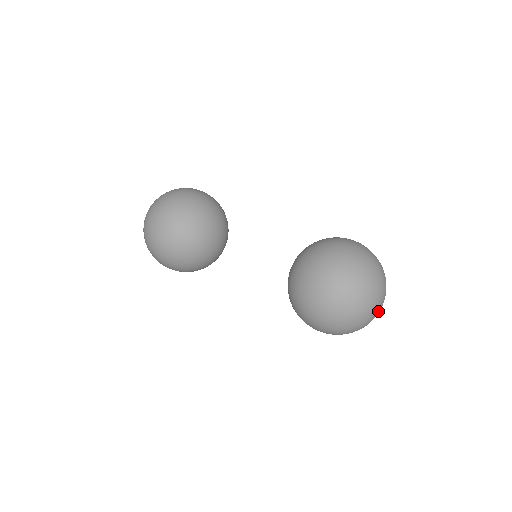
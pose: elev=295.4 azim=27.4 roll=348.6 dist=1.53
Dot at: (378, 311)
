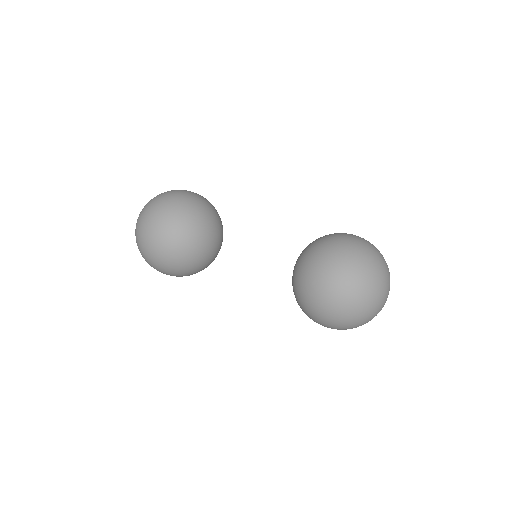
Dot at: (384, 304)
